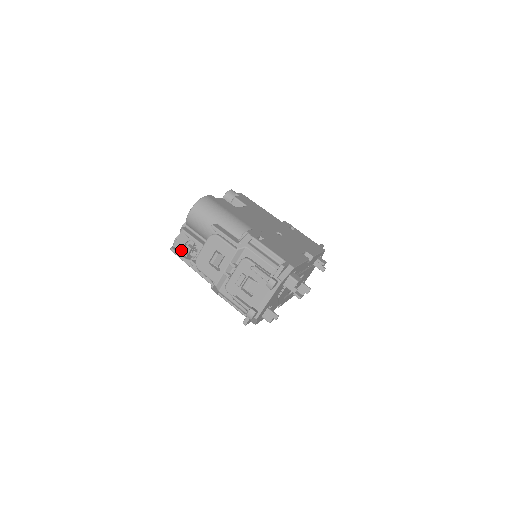
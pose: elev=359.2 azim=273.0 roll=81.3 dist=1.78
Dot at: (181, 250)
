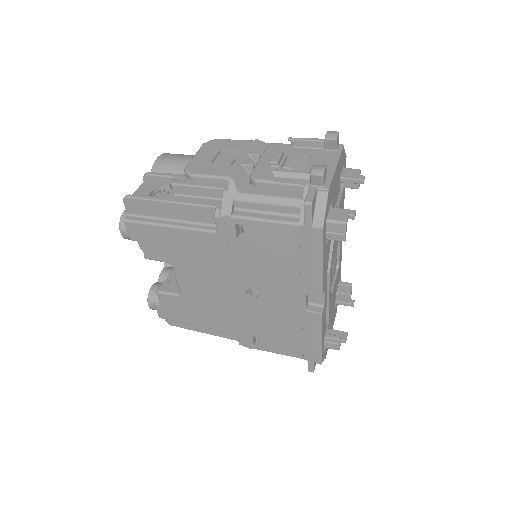
Dot at: occluded
